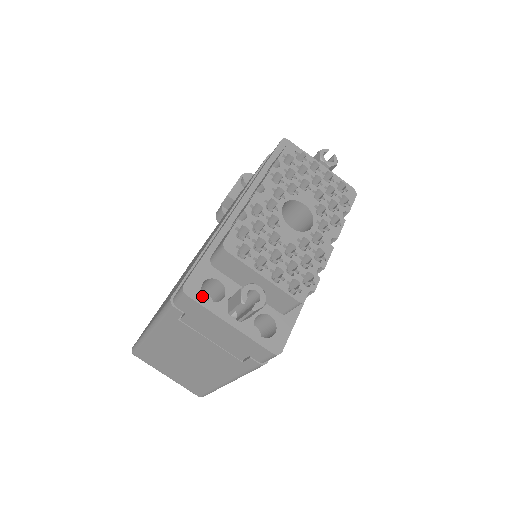
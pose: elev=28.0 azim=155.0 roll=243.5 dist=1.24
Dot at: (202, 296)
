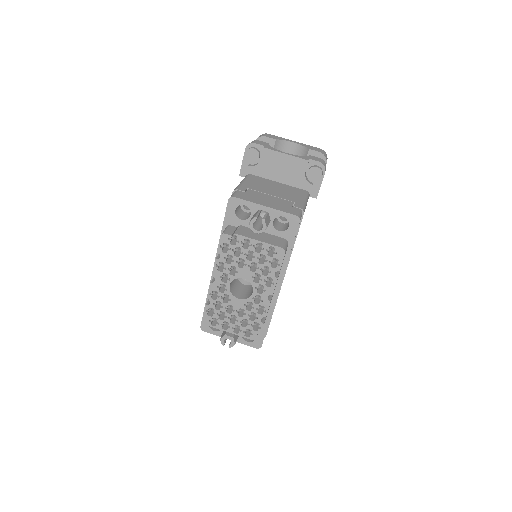
Dot at: (211, 330)
